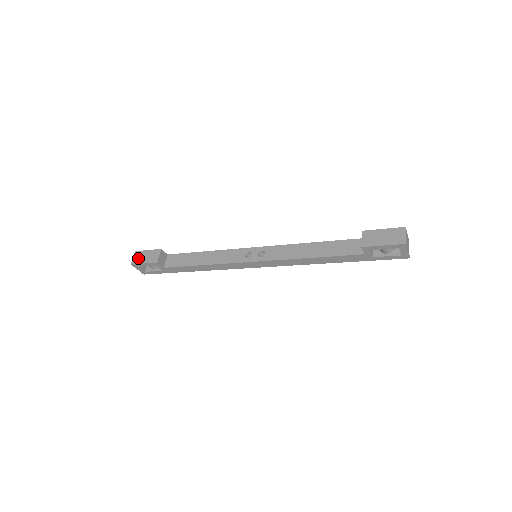
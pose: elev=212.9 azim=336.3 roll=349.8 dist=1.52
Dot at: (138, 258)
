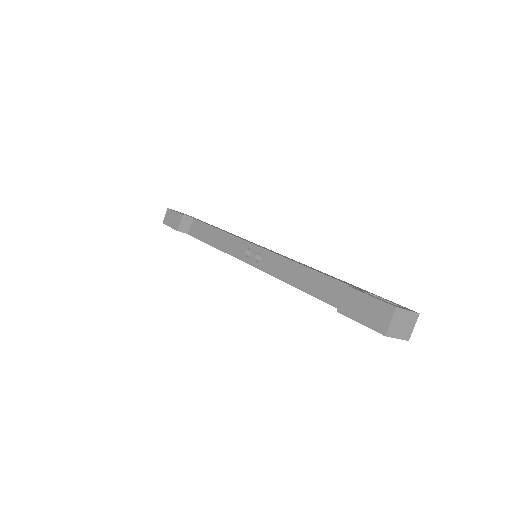
Dot at: (167, 218)
